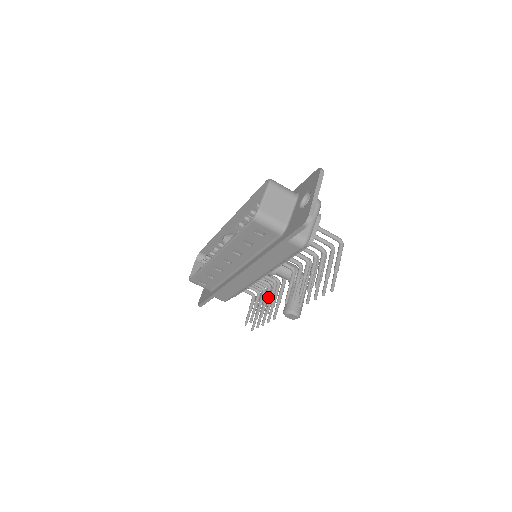
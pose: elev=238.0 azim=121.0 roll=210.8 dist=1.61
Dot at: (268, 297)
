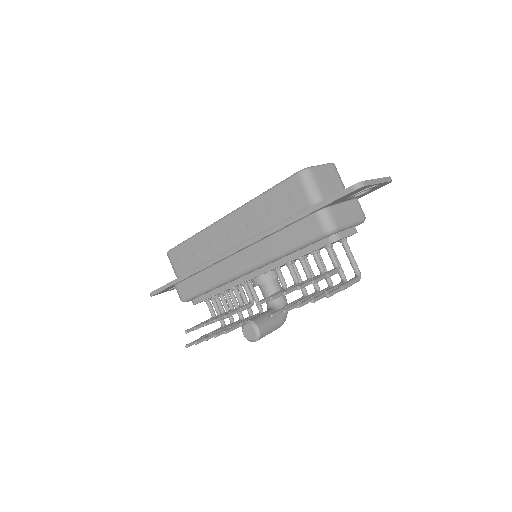
Dot at: occluded
